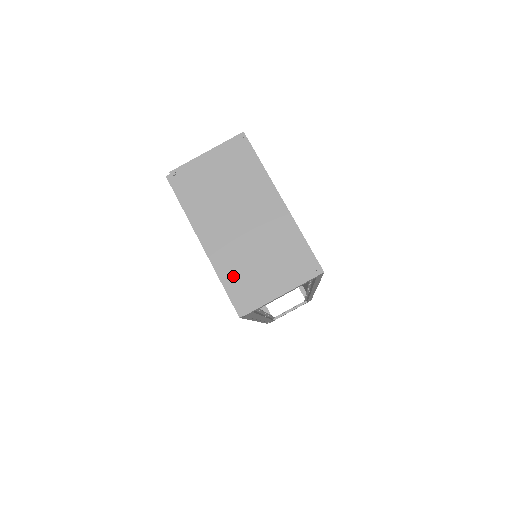
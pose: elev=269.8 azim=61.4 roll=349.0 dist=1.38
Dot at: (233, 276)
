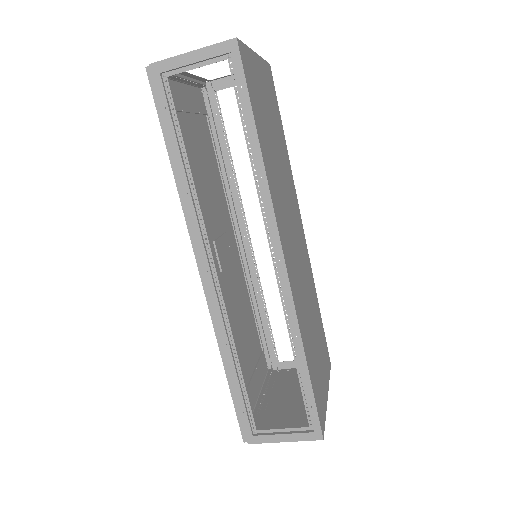
Dot at: (274, 384)
